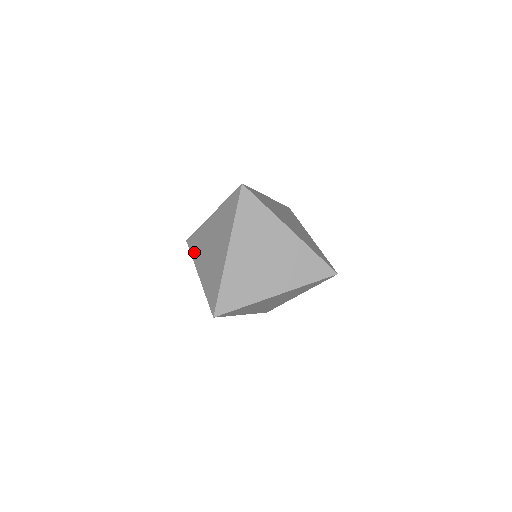
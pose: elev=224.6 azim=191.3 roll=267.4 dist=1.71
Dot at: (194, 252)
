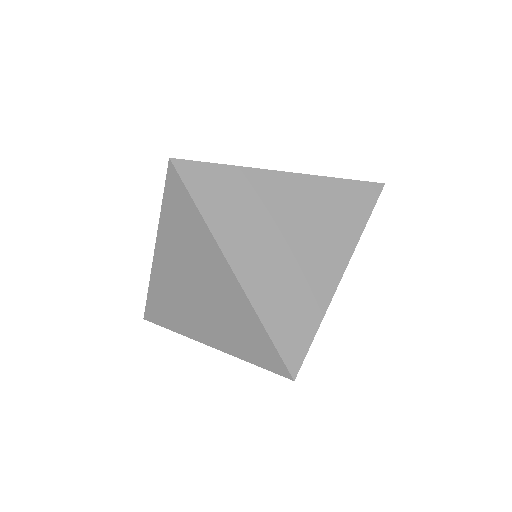
Dot at: (170, 322)
